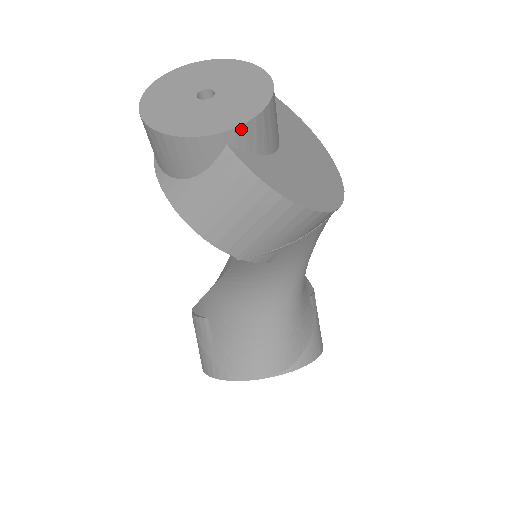
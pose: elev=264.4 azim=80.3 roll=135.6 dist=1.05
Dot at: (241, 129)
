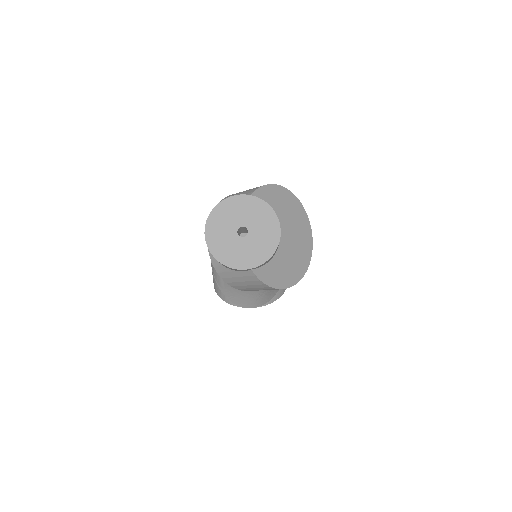
Dot at: occluded
